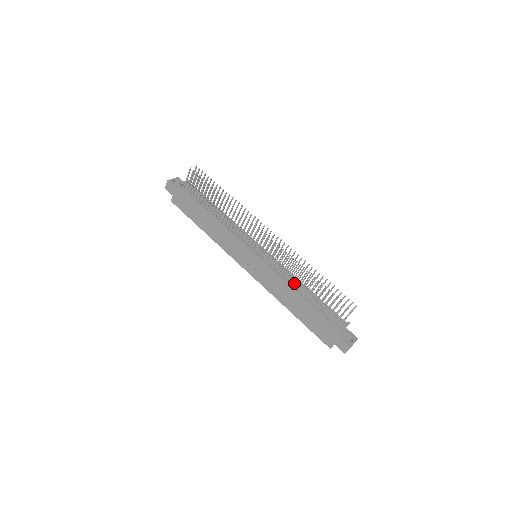
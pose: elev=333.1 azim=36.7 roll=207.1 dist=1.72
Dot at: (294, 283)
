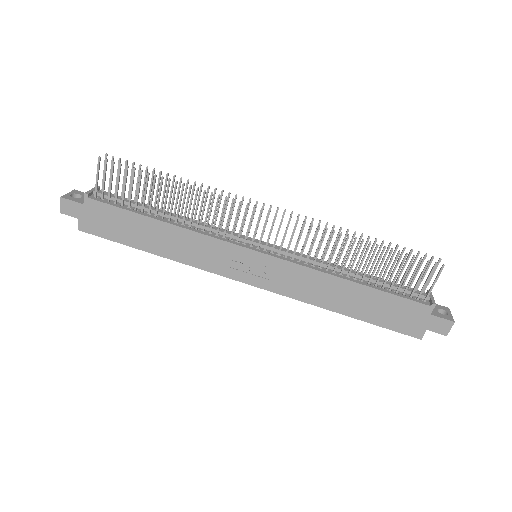
Dot at: (334, 269)
